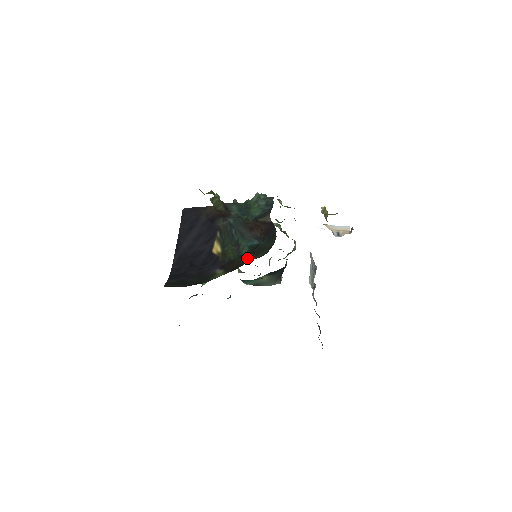
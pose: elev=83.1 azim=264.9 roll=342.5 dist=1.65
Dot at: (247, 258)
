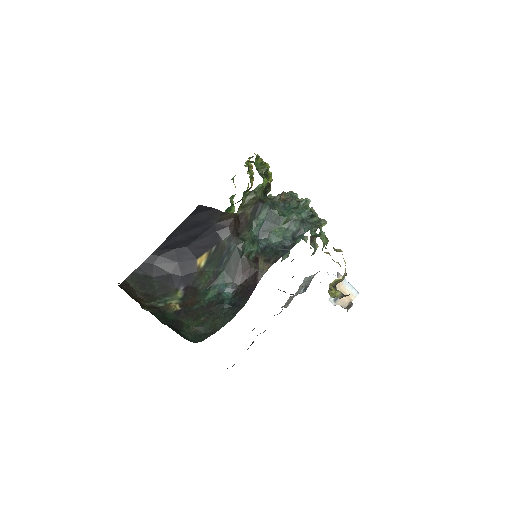
Dot at: (201, 310)
